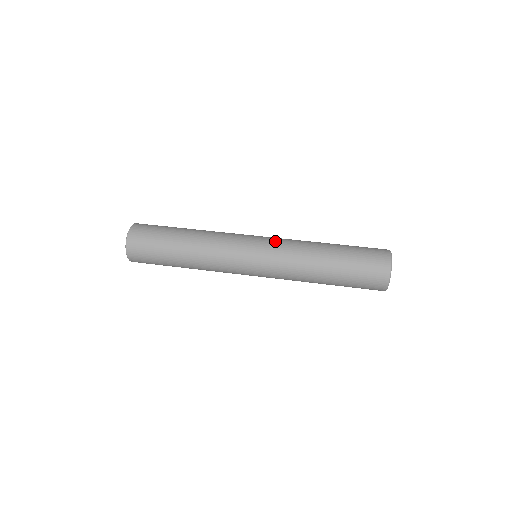
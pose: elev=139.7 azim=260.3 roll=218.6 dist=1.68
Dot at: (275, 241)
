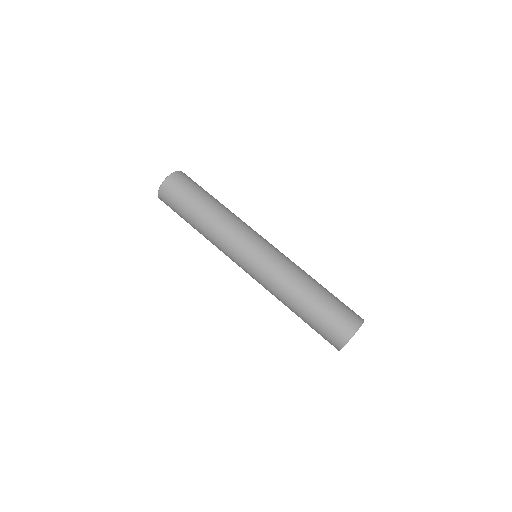
Dot at: (276, 254)
